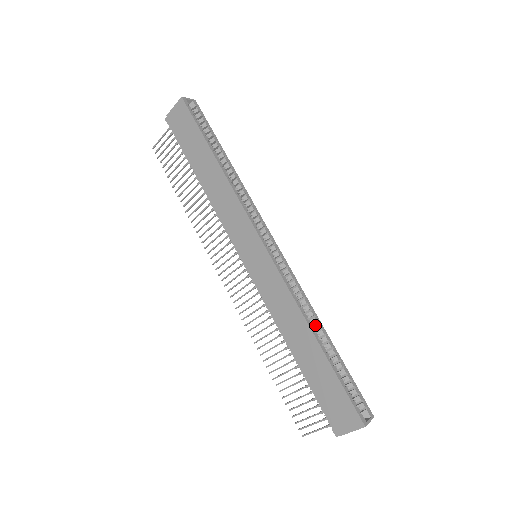
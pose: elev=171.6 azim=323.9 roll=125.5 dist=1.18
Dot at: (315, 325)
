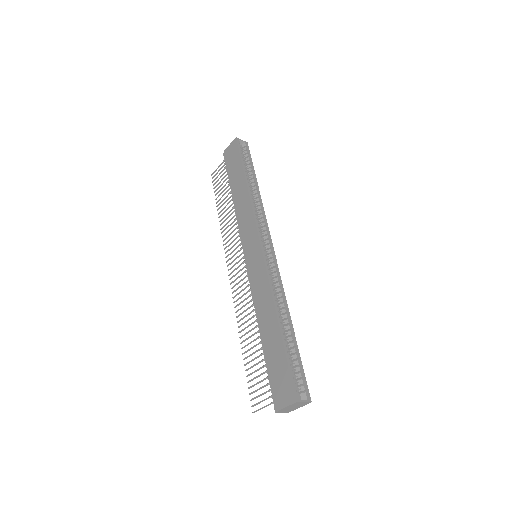
Dot at: (284, 314)
